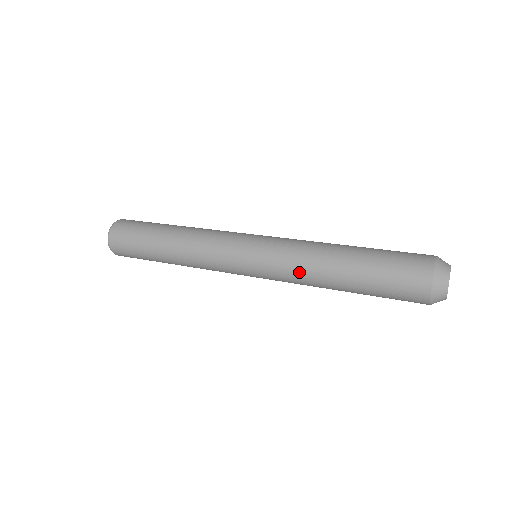
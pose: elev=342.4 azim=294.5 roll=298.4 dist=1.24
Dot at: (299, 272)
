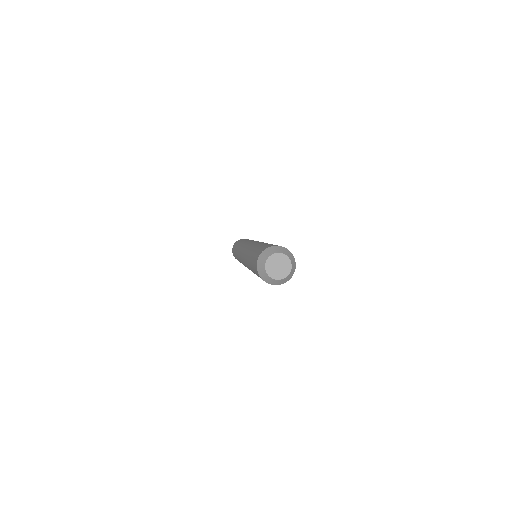
Dot at: (249, 248)
